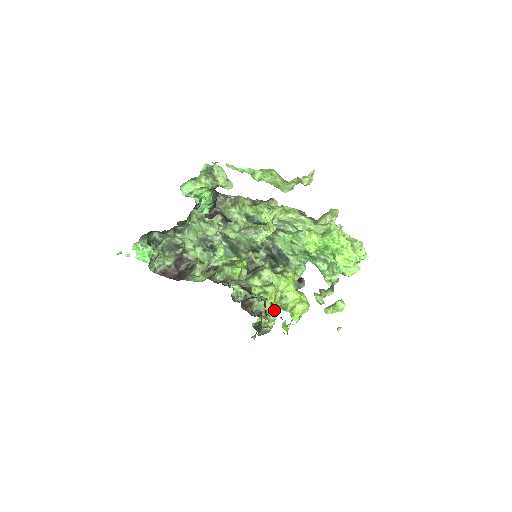
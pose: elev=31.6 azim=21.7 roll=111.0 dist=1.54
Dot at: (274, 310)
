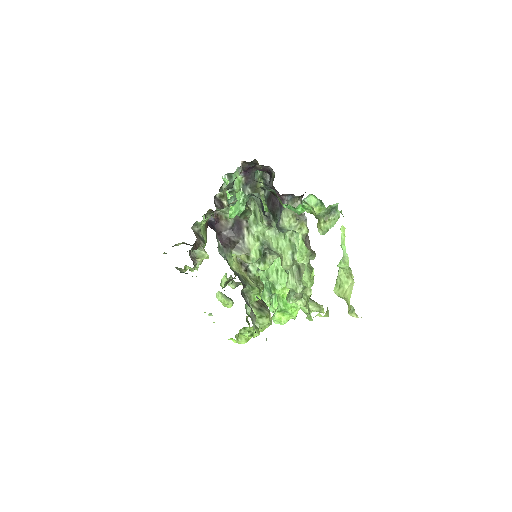
Dot at: occluded
